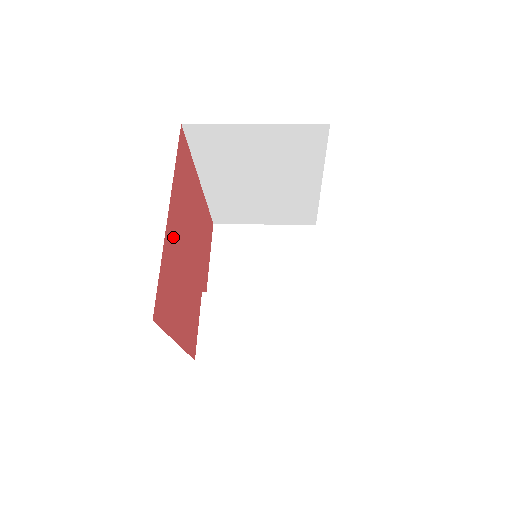
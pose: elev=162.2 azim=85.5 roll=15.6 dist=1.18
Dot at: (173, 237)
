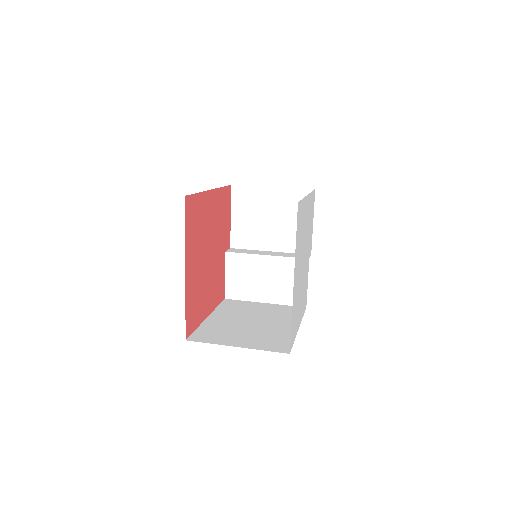
Dot at: (192, 274)
